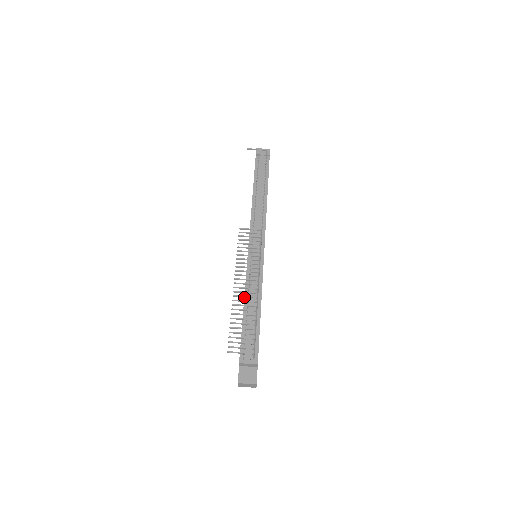
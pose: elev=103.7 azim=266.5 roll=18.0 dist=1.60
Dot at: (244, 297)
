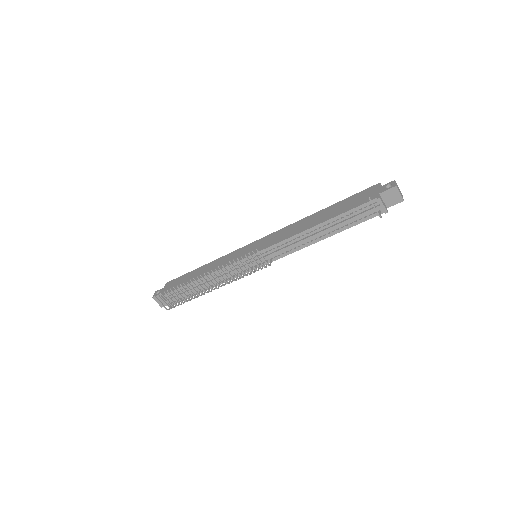
Dot at: (200, 285)
